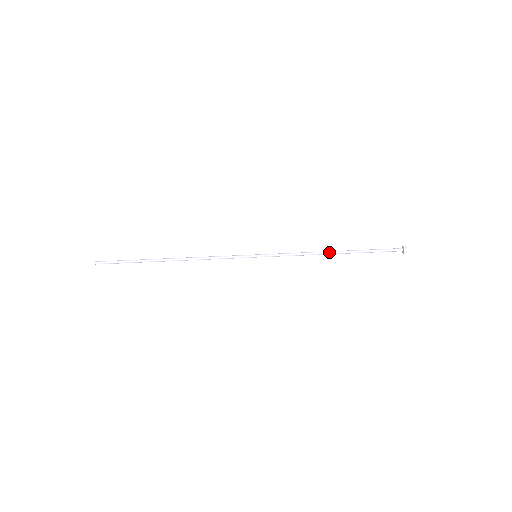
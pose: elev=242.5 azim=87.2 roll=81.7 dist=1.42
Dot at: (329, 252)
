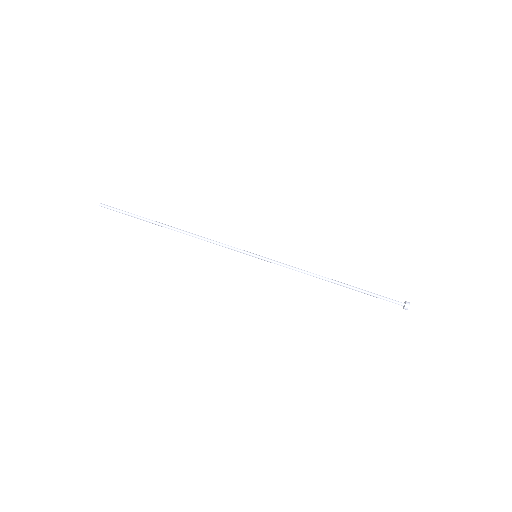
Dot at: occluded
